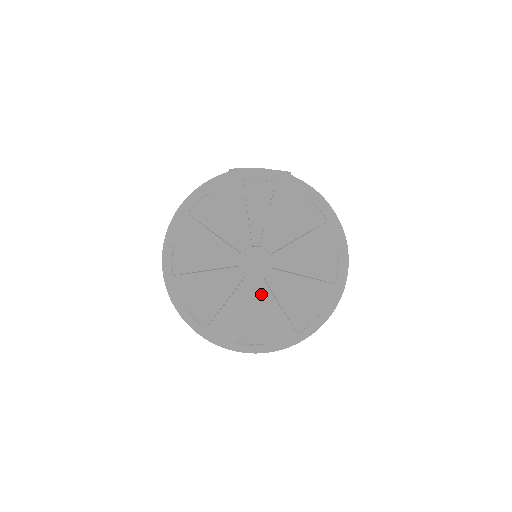
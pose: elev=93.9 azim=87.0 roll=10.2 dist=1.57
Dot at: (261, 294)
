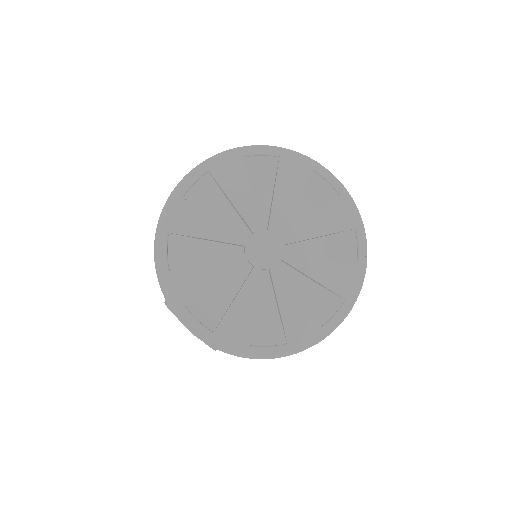
Dot at: (248, 281)
